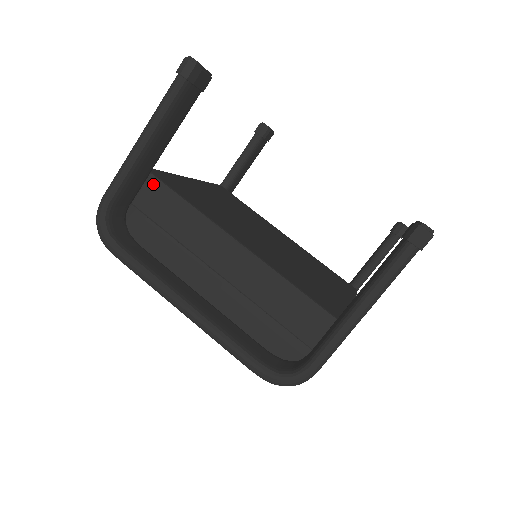
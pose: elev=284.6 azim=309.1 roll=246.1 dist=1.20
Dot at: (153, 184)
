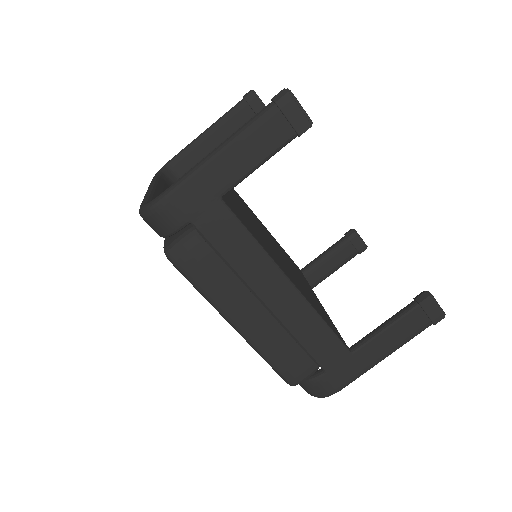
Dot at: occluded
